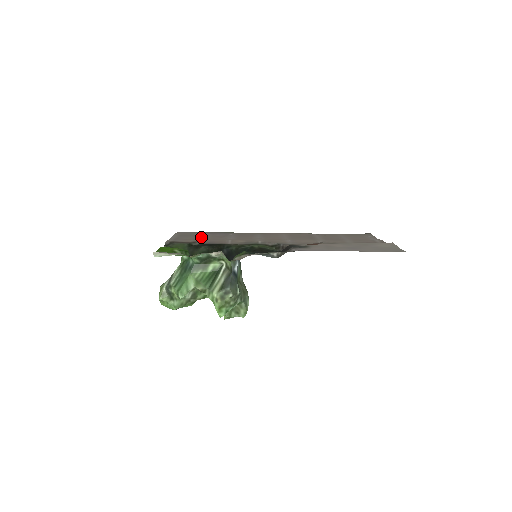
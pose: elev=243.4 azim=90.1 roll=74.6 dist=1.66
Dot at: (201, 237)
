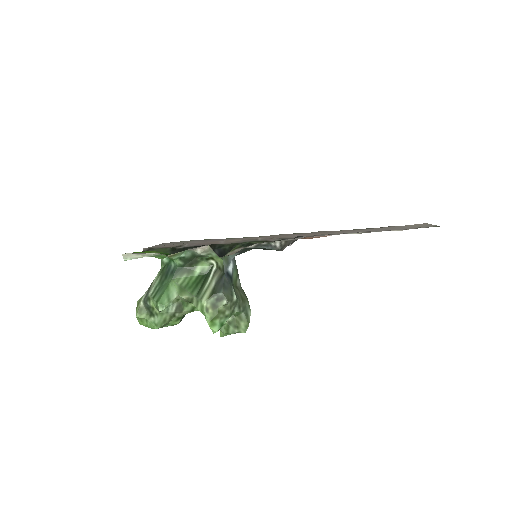
Dot at: occluded
